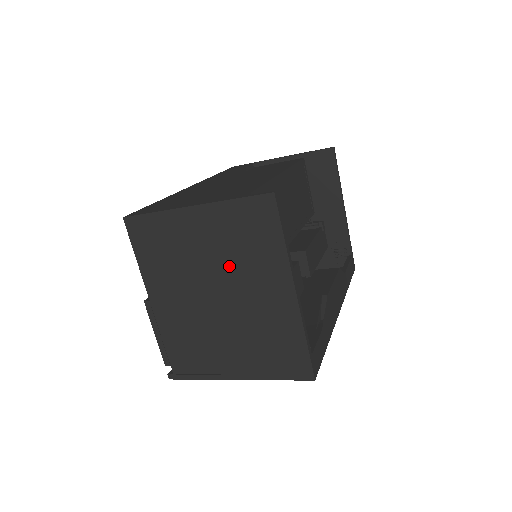
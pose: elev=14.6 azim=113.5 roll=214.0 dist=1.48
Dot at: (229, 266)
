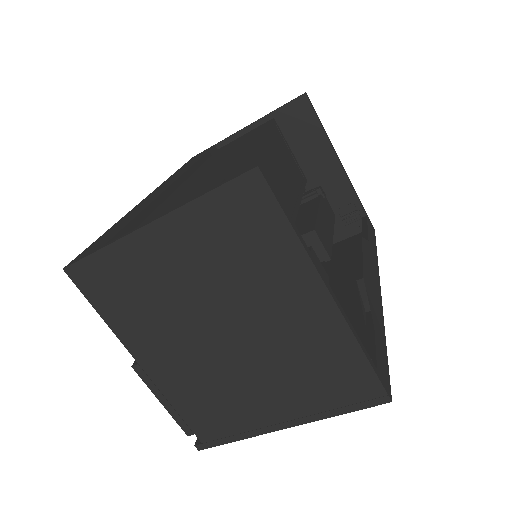
Dot at: (227, 289)
